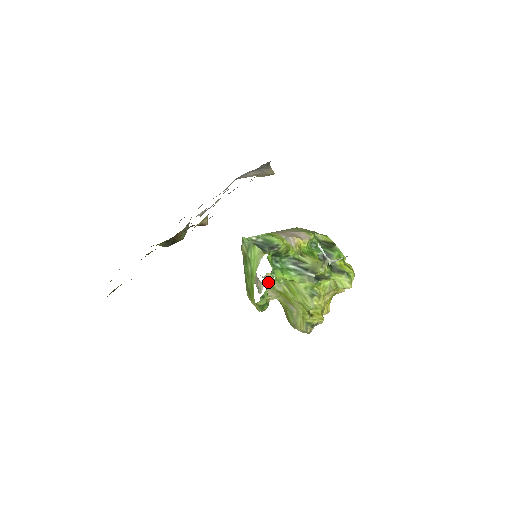
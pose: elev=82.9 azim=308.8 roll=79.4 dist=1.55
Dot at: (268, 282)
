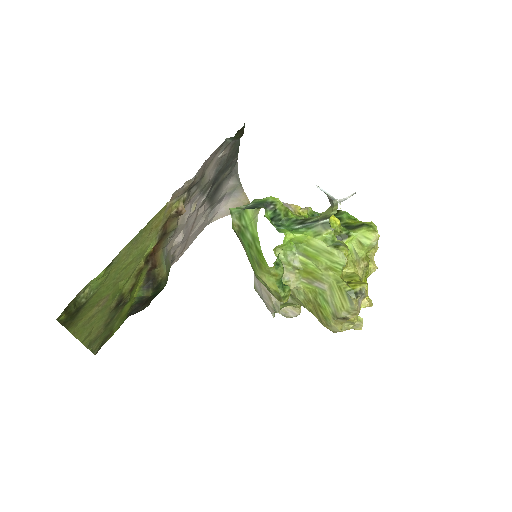
Dot at: occluded
